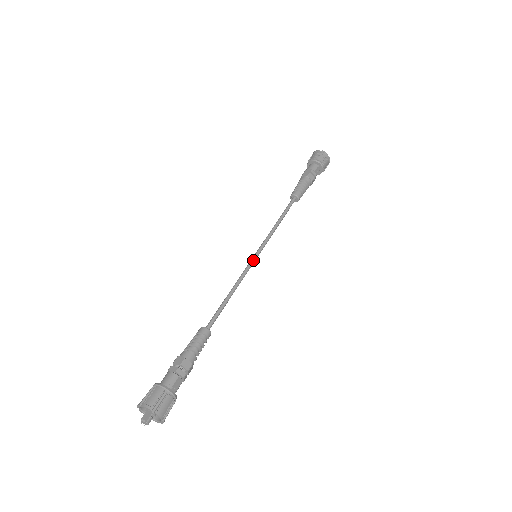
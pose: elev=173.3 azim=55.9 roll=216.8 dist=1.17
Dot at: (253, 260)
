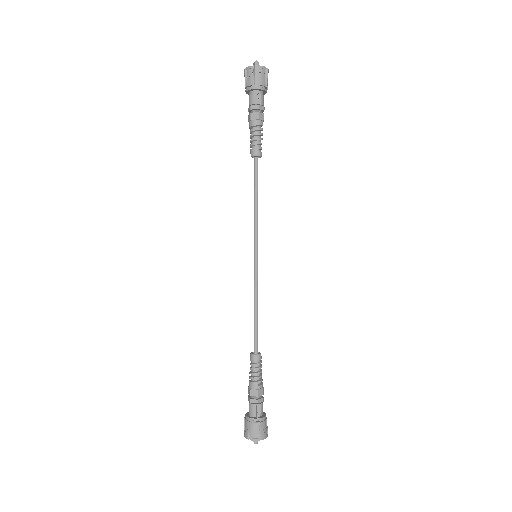
Dot at: (255, 264)
